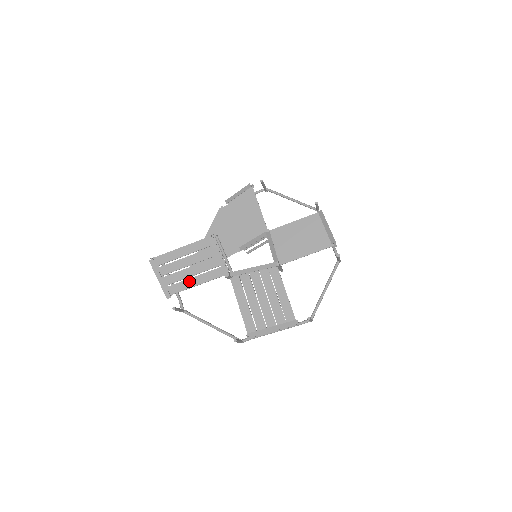
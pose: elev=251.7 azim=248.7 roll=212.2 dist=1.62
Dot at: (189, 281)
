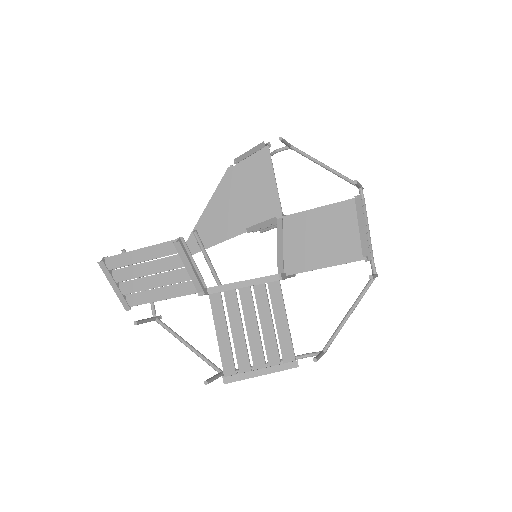
Dot at: (153, 292)
